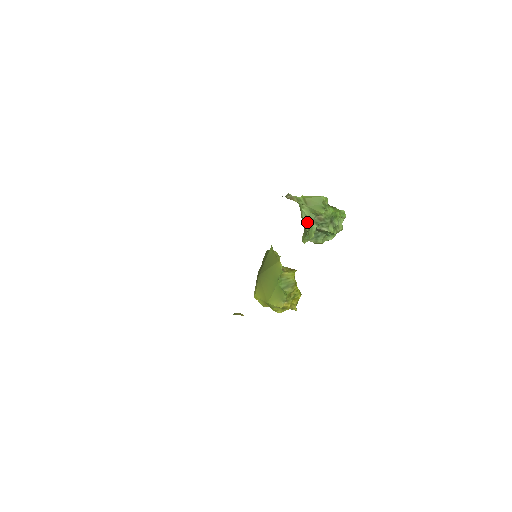
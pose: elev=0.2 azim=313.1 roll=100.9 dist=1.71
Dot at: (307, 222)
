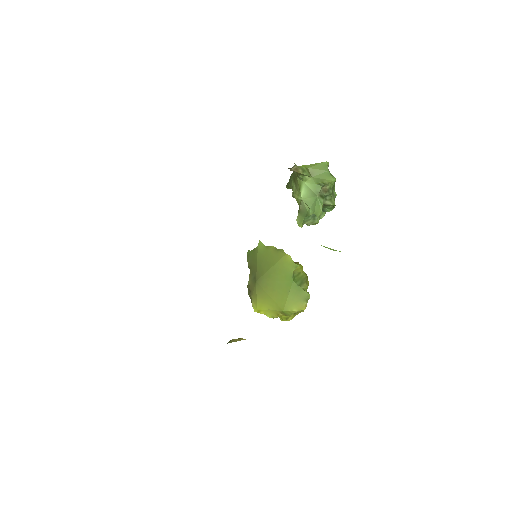
Dot at: (309, 198)
